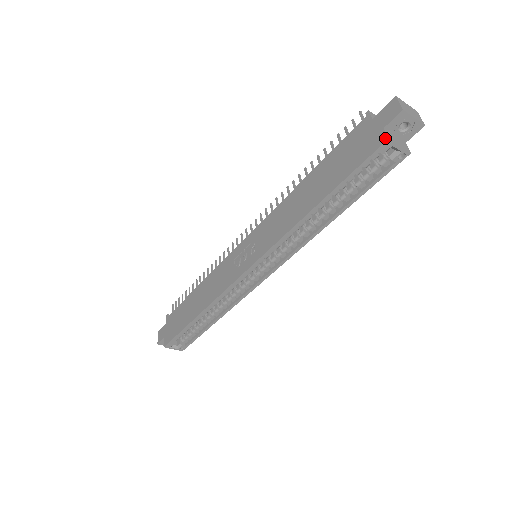
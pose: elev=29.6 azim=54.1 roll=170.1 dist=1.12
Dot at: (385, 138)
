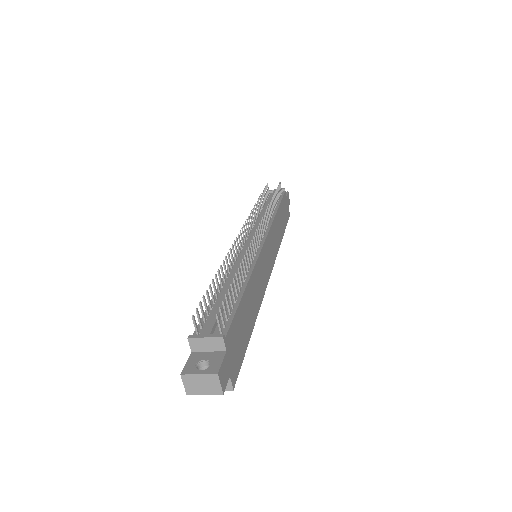
Dot at: occluded
